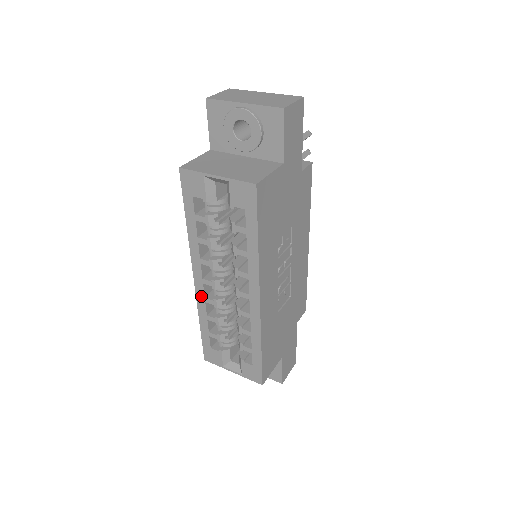
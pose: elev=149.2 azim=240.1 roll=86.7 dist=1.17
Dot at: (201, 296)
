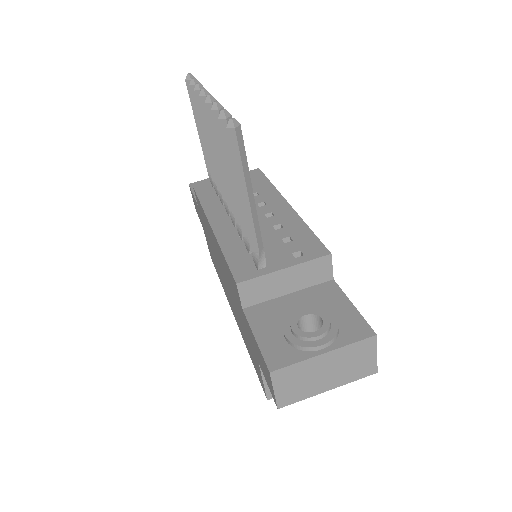
Dot at: occluded
